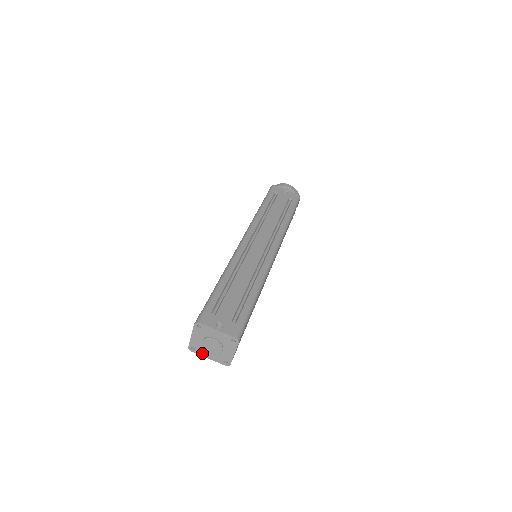
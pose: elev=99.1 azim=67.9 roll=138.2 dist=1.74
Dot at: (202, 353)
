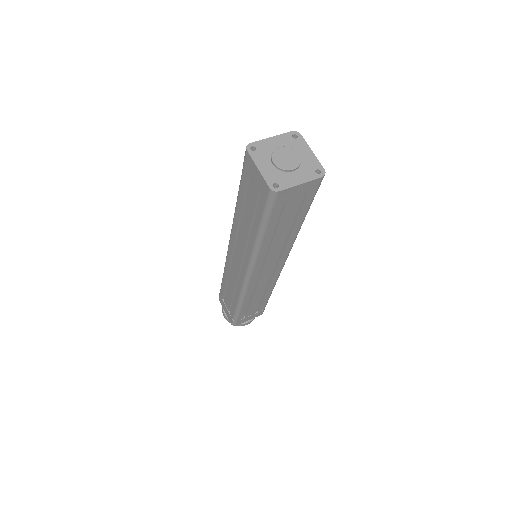
Dot at: (258, 159)
